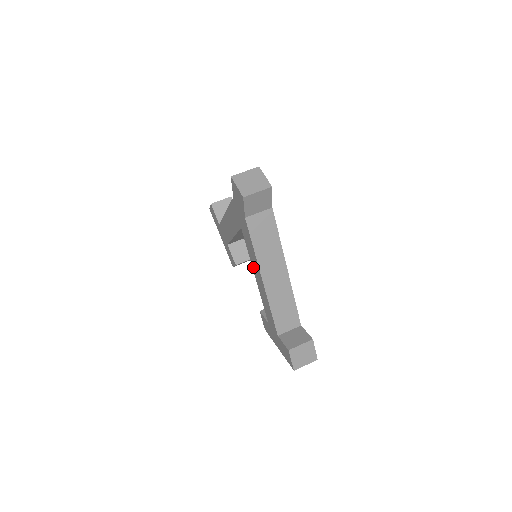
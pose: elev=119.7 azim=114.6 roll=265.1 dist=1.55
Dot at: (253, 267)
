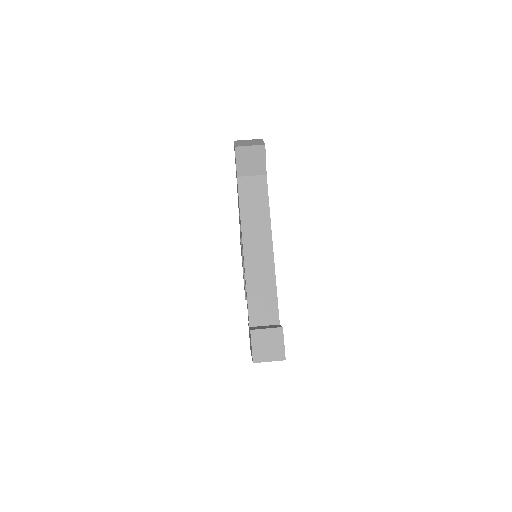
Dot at: (242, 247)
